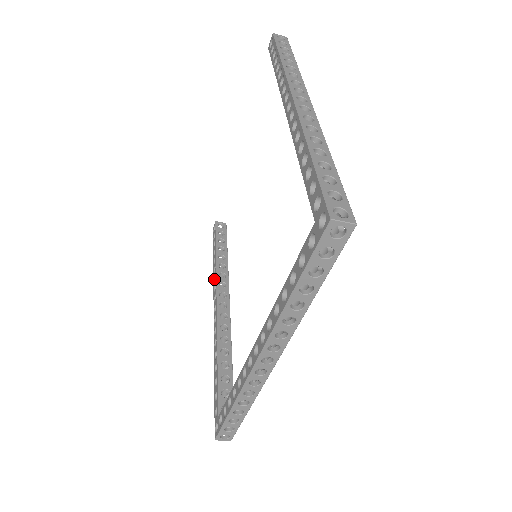
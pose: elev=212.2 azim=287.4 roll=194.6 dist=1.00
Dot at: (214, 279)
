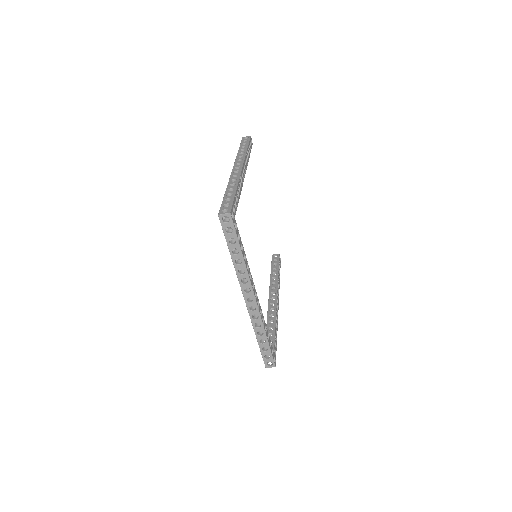
Dot at: occluded
